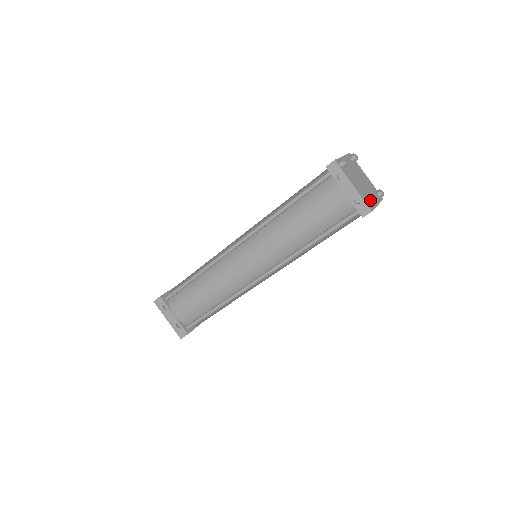
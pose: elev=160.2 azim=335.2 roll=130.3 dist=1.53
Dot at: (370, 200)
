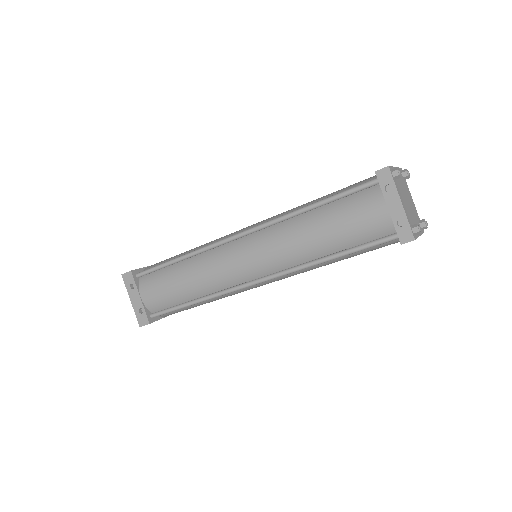
Dot at: (416, 226)
